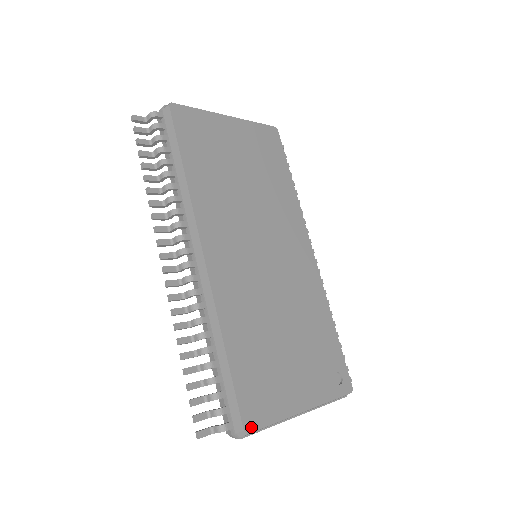
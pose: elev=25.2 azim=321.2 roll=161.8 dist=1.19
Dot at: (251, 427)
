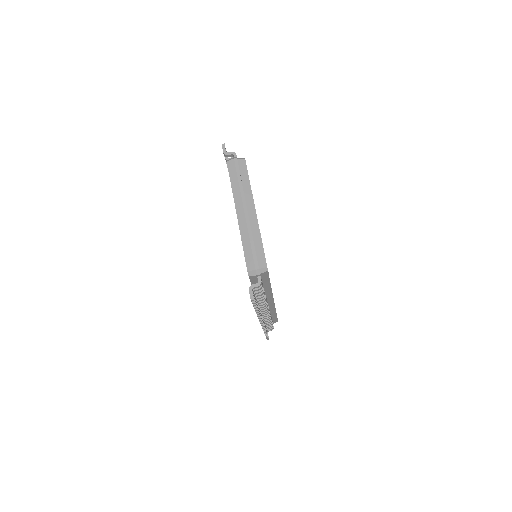
Dot at: occluded
